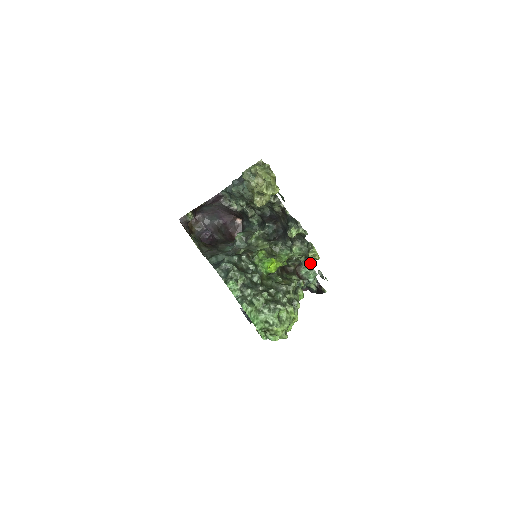
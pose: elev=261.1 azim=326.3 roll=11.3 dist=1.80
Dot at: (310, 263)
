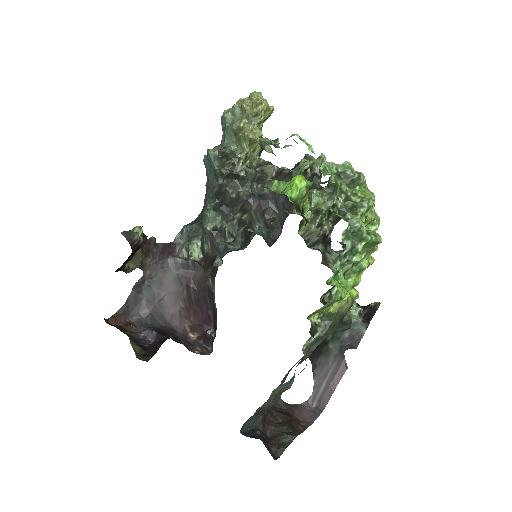
Dot at: occluded
